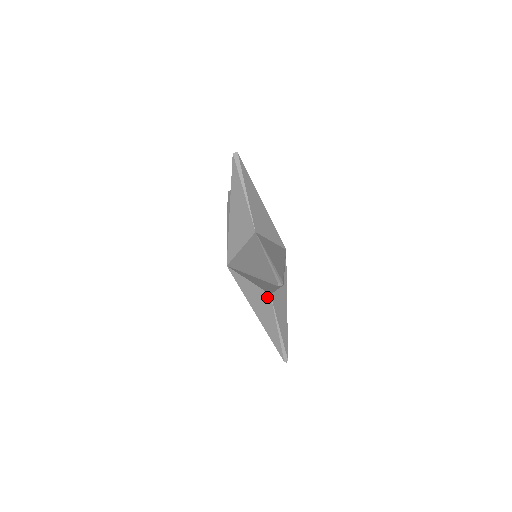
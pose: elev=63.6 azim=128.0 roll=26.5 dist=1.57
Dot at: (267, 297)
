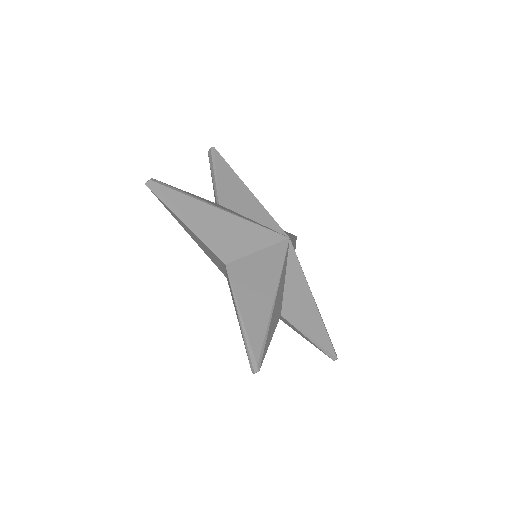
Dot at: (280, 316)
